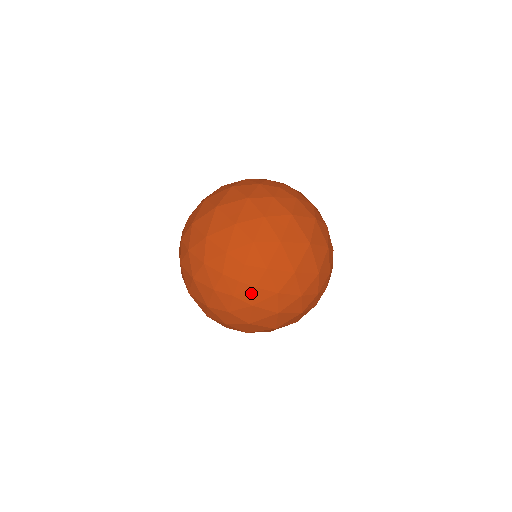
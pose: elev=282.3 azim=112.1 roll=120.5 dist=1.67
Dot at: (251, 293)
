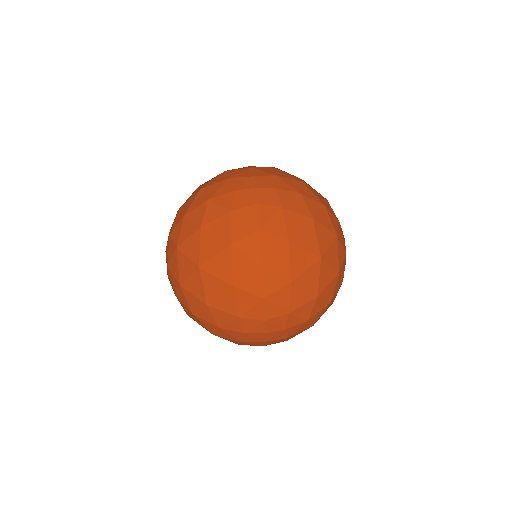
Dot at: (273, 195)
